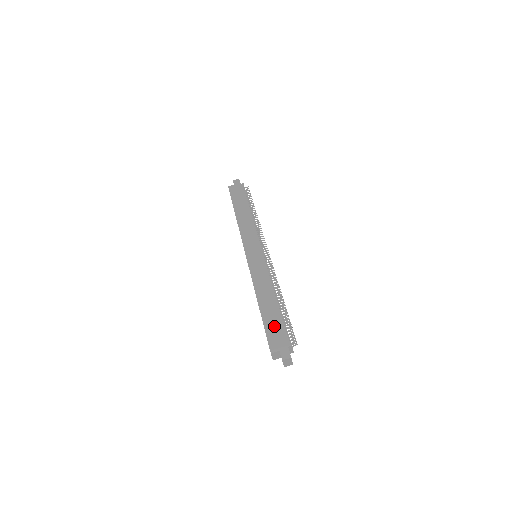
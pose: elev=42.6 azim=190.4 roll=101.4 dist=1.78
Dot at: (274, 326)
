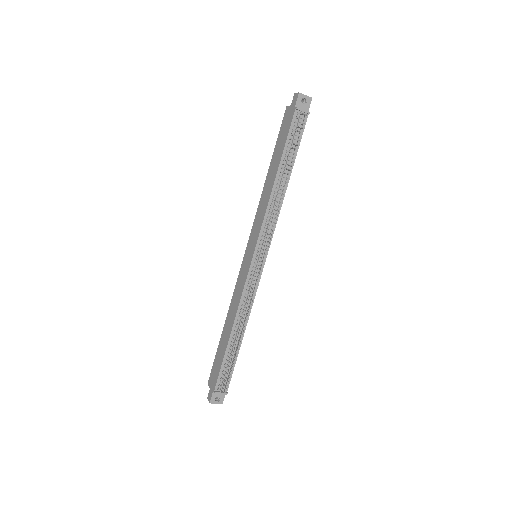
Dot at: (218, 361)
